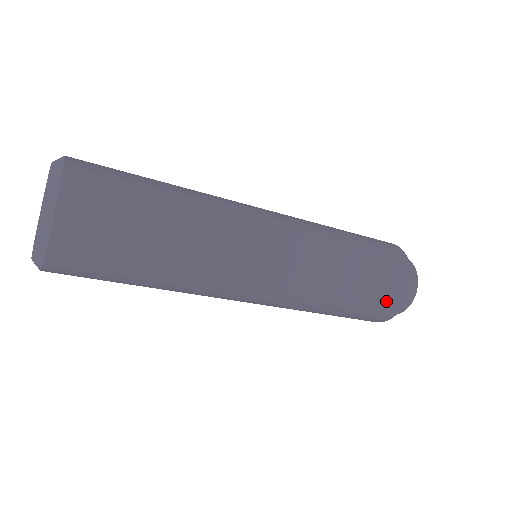
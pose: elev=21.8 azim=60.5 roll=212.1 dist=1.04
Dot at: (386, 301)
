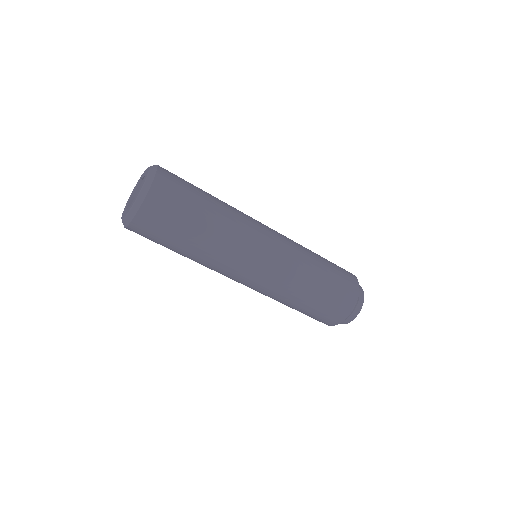
Dot at: (340, 303)
